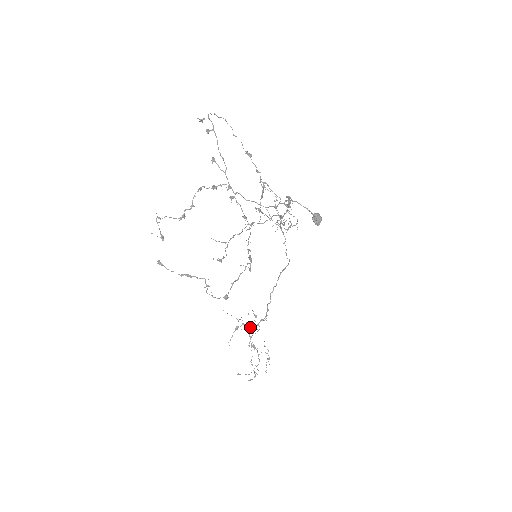
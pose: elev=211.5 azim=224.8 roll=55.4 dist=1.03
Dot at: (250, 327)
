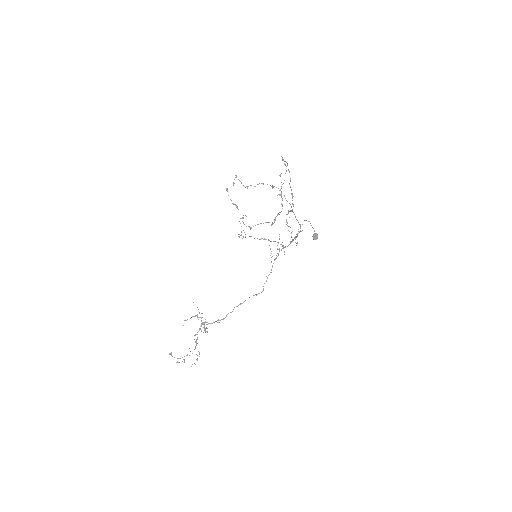
Dot at: (204, 323)
